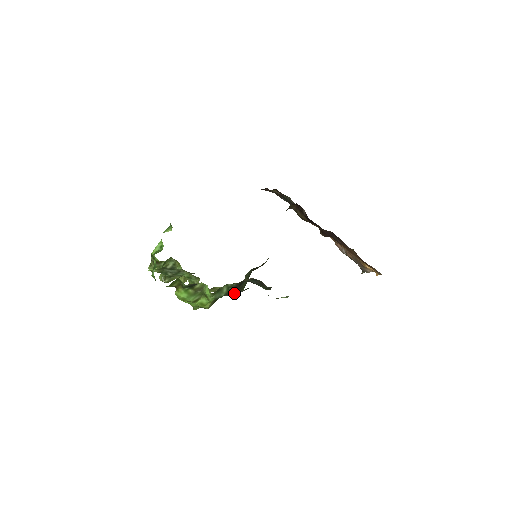
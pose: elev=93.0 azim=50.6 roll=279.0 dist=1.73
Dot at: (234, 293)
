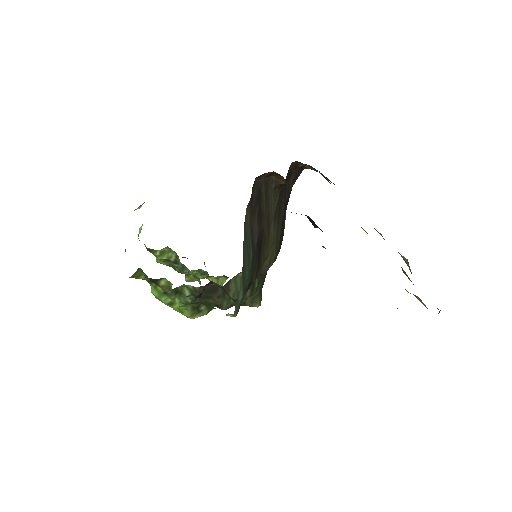
Dot at: (213, 302)
